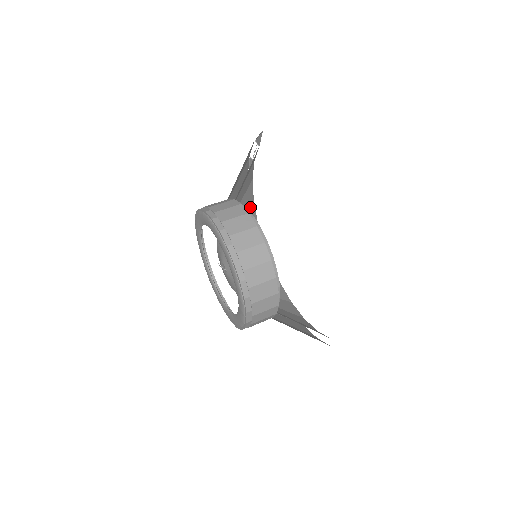
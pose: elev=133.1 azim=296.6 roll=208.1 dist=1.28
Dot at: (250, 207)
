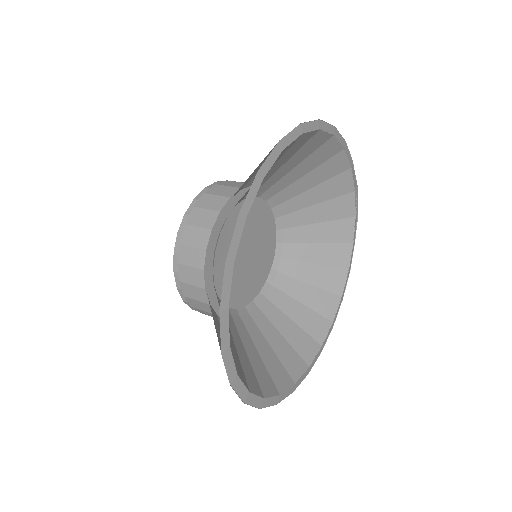
Dot at: (336, 271)
